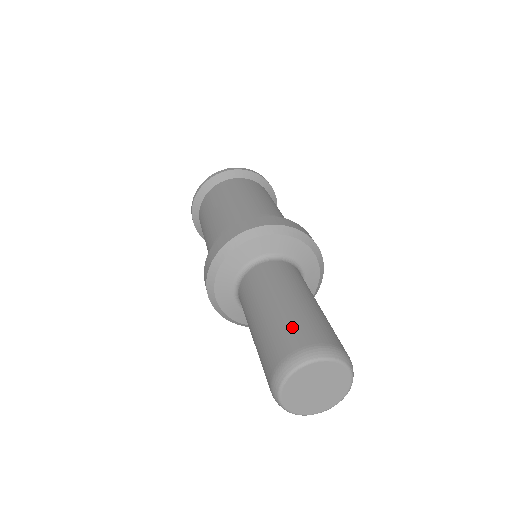
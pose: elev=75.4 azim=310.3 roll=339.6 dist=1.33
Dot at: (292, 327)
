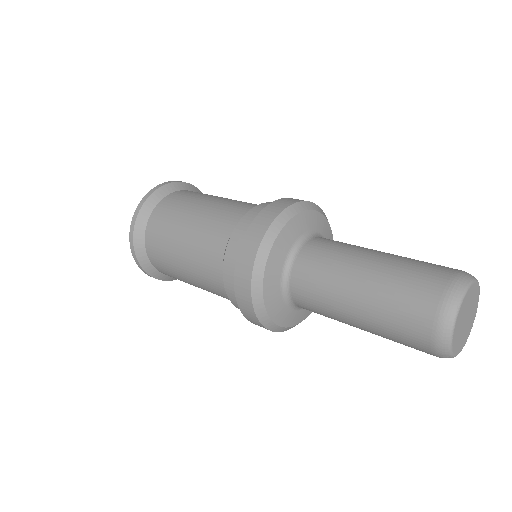
Dot at: (407, 290)
